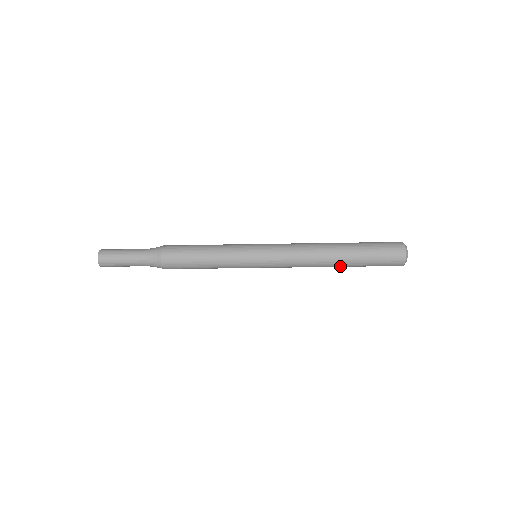
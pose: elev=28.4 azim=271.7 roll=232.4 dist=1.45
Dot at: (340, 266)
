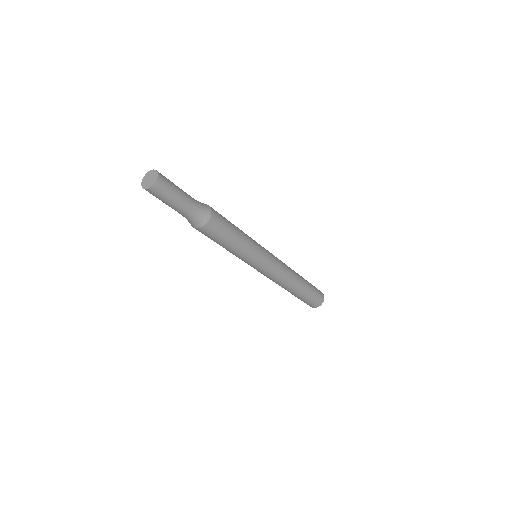
Dot at: (297, 290)
